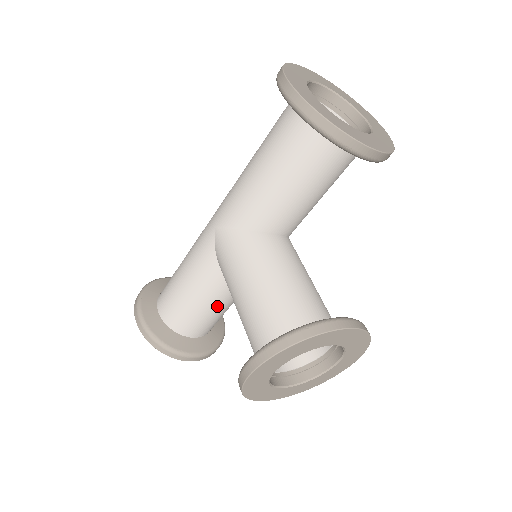
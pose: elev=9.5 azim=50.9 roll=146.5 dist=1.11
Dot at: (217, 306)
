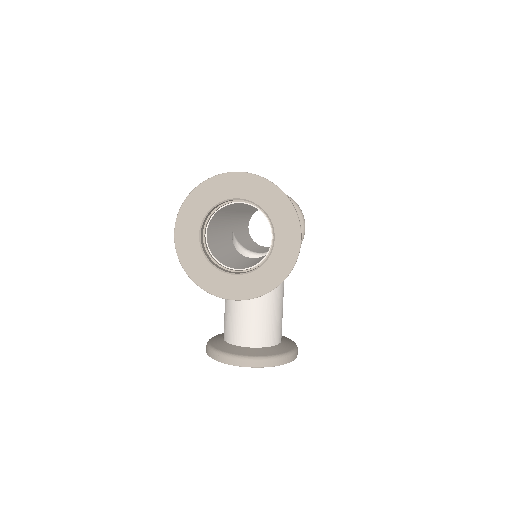
Dot at: occluded
